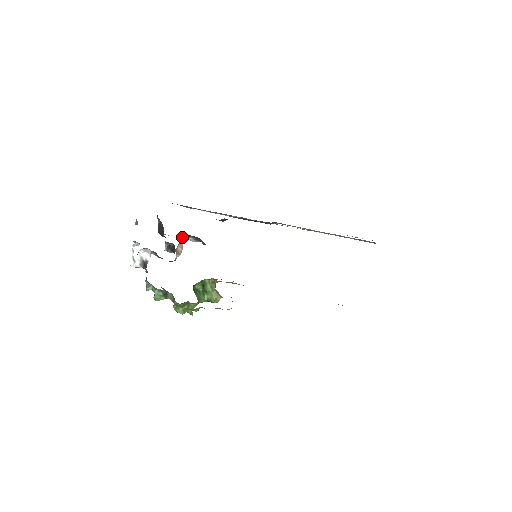
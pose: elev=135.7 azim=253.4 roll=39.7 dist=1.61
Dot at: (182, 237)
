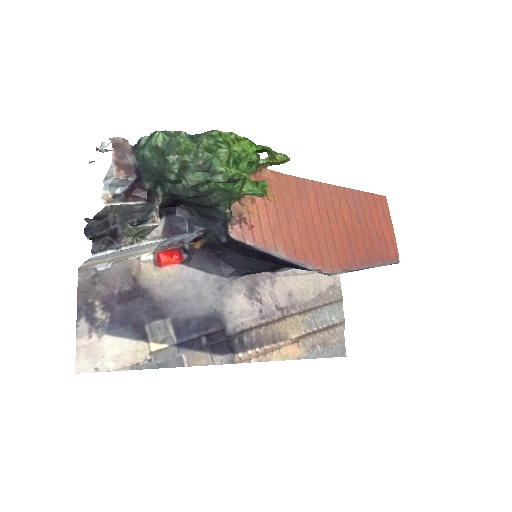
Dot at: occluded
